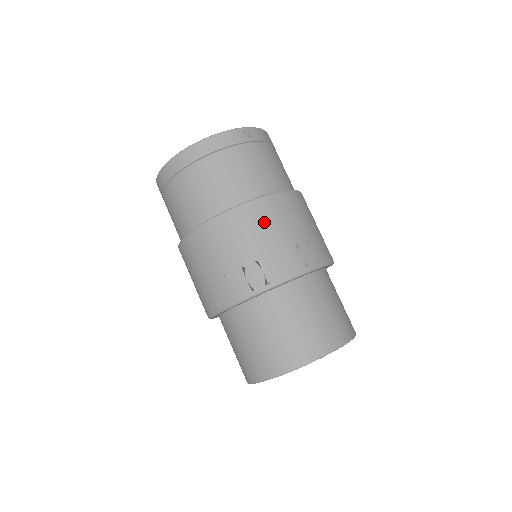
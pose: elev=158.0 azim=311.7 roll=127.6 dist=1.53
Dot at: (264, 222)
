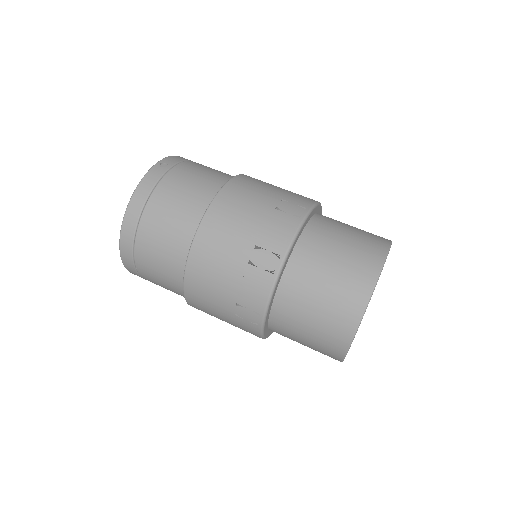
Dot at: (234, 213)
